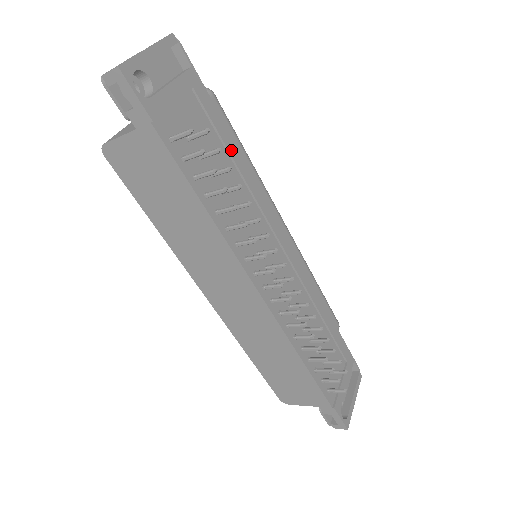
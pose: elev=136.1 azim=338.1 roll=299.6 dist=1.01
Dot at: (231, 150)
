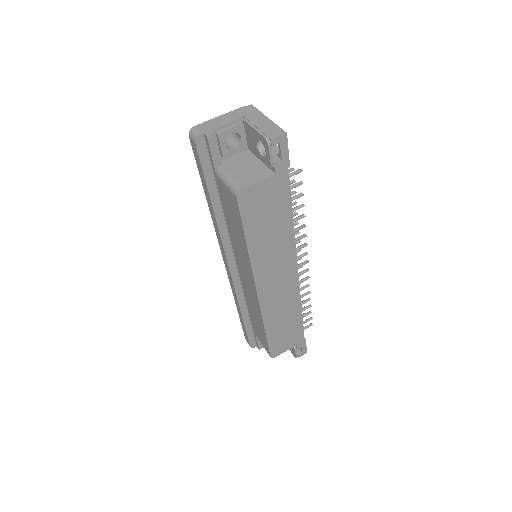
Dot at: occluded
